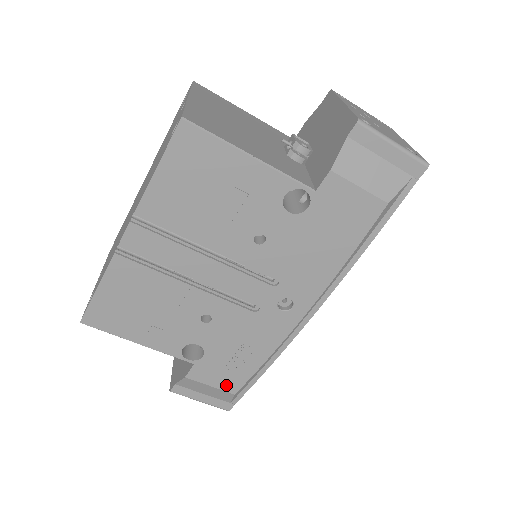
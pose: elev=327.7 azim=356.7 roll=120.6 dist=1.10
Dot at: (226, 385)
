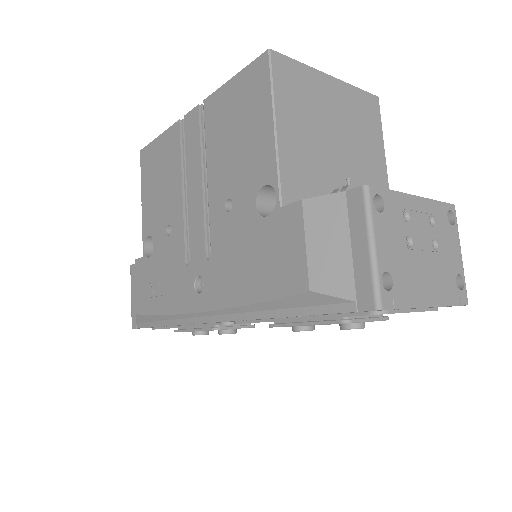
Dot at: (139, 299)
